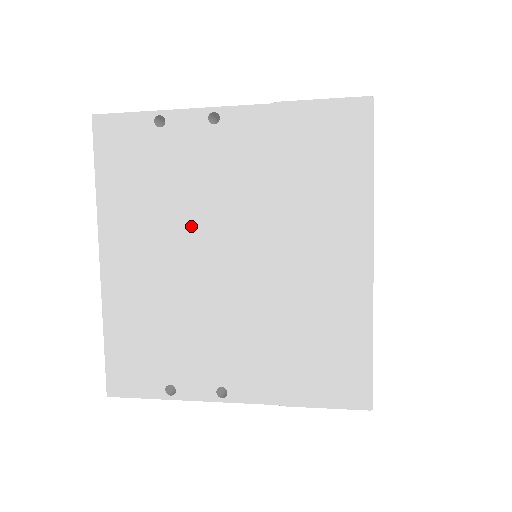
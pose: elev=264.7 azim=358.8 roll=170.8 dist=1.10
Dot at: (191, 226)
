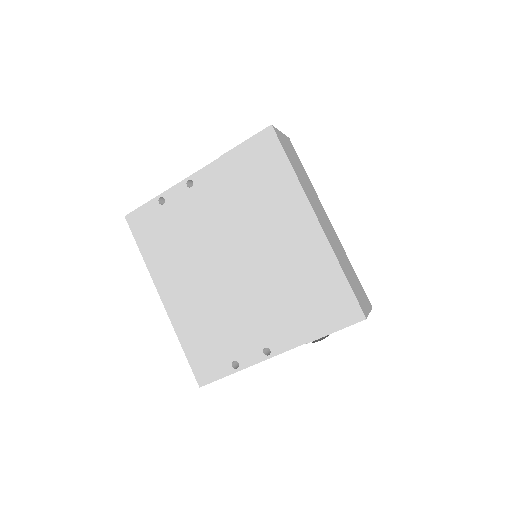
Dot at: (204, 253)
